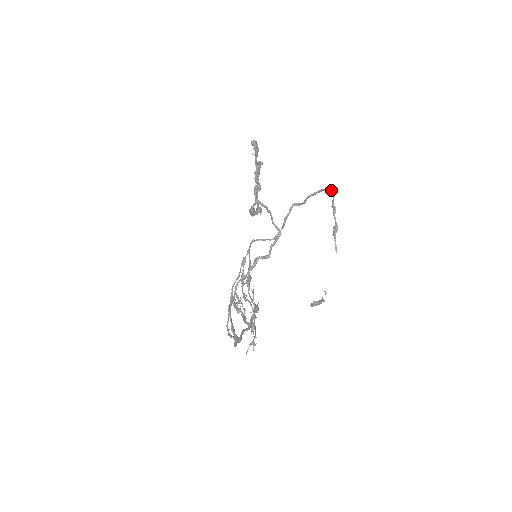
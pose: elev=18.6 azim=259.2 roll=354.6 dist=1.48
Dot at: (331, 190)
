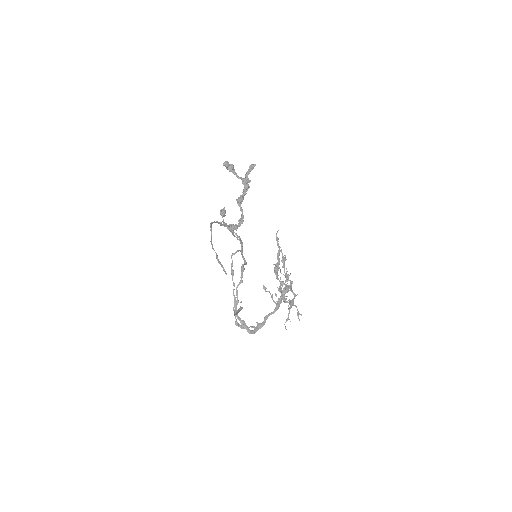
Dot at: (211, 225)
